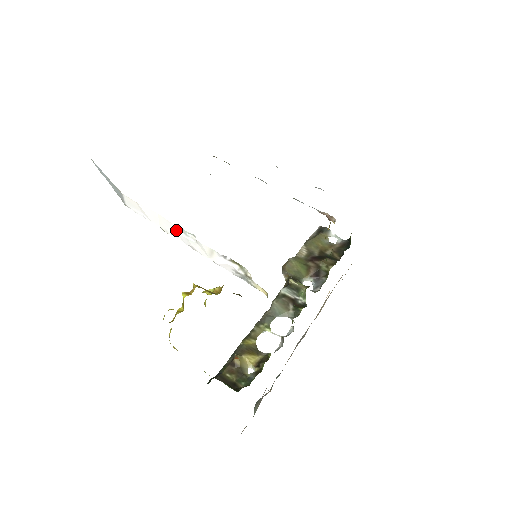
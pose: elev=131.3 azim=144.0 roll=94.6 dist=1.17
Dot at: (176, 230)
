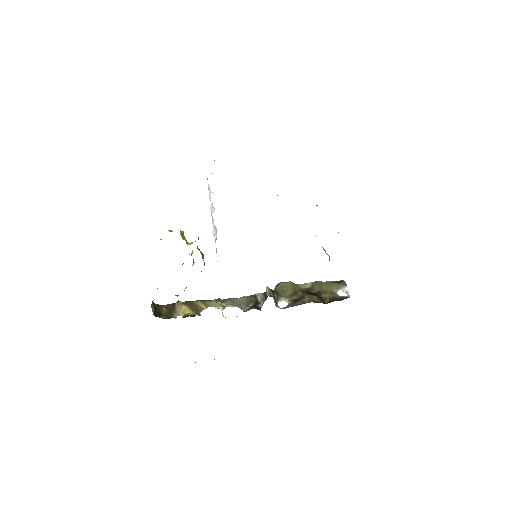
Dot at: (211, 204)
